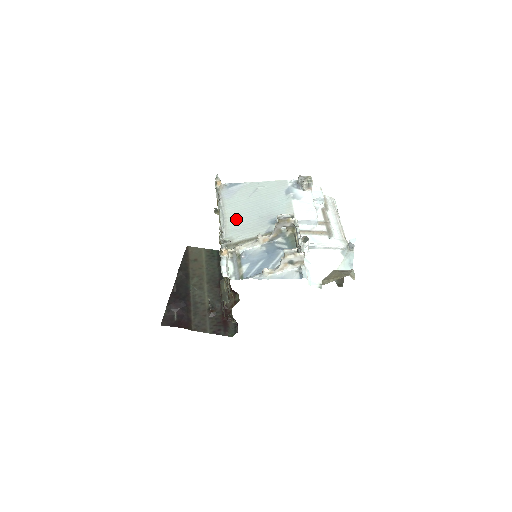
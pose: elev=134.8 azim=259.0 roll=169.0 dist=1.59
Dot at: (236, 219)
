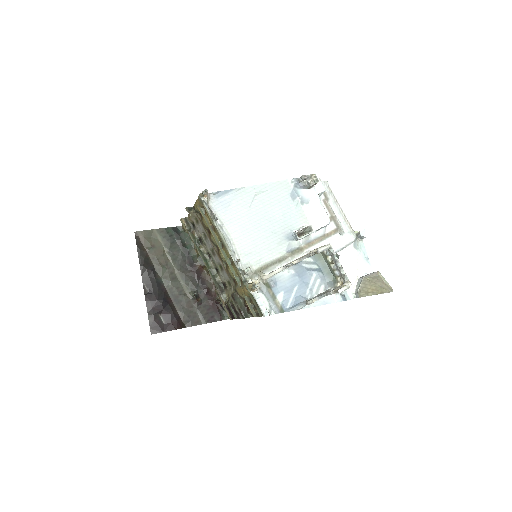
Dot at: (245, 239)
